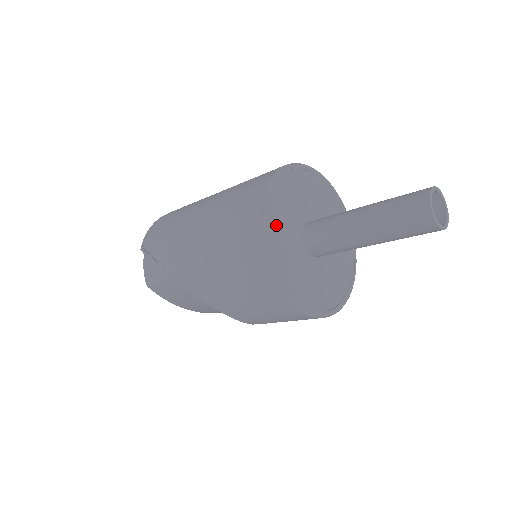
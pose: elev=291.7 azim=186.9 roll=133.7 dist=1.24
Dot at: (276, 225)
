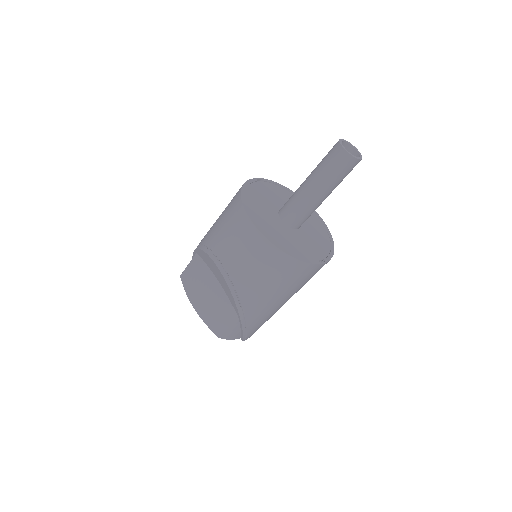
Dot at: (263, 190)
